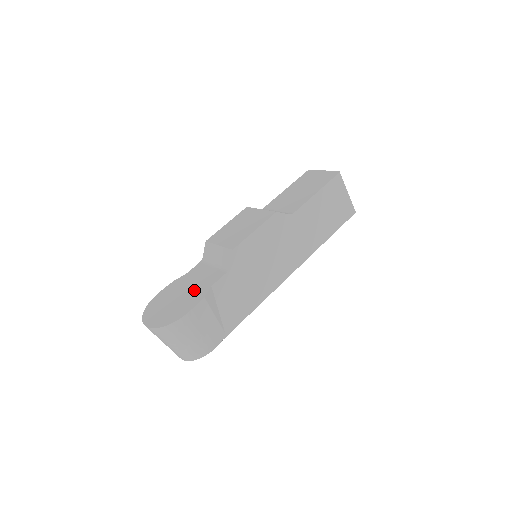
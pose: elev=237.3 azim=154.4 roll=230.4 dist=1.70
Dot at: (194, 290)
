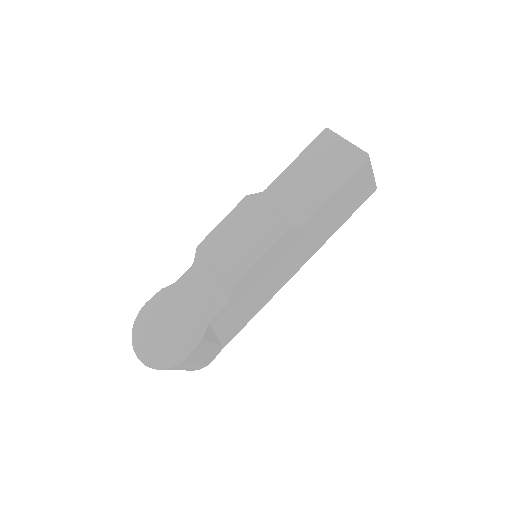
Dot at: (189, 320)
